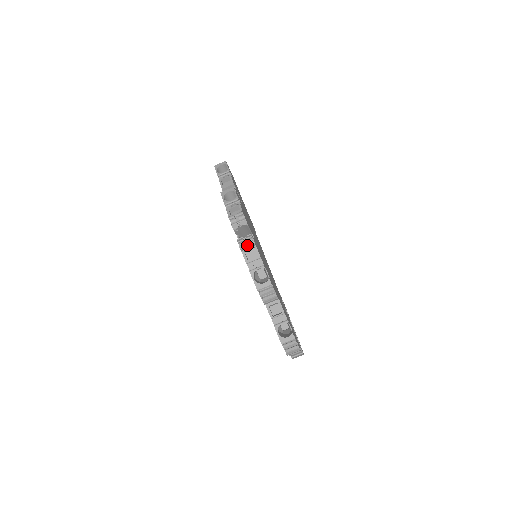
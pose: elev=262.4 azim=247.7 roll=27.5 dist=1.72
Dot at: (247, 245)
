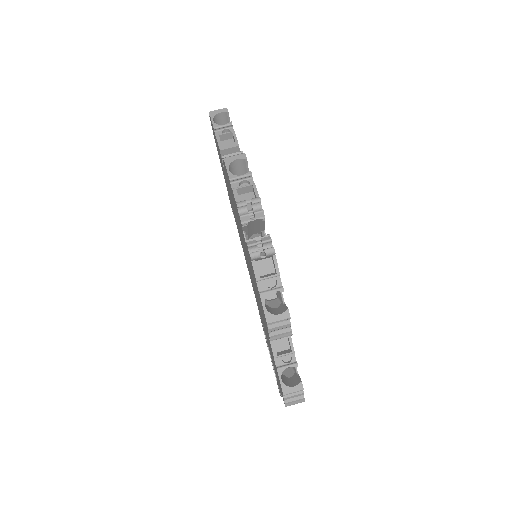
Dot at: (260, 251)
